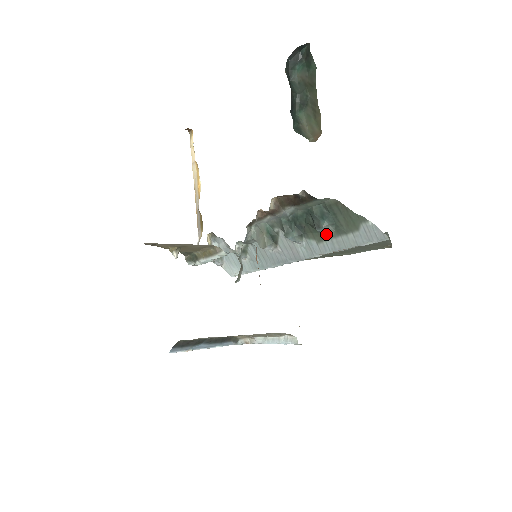
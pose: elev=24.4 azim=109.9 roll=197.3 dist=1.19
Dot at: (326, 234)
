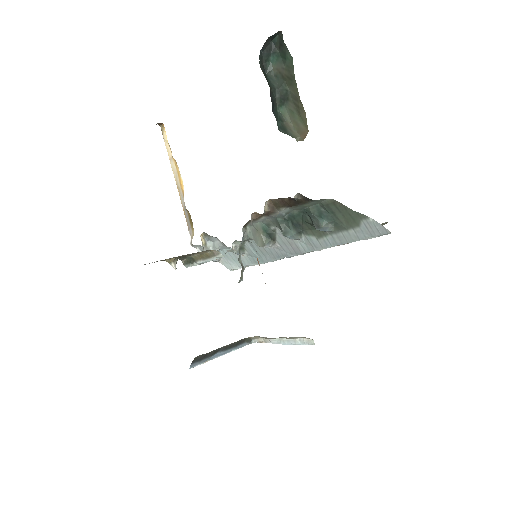
Dot at: (326, 231)
